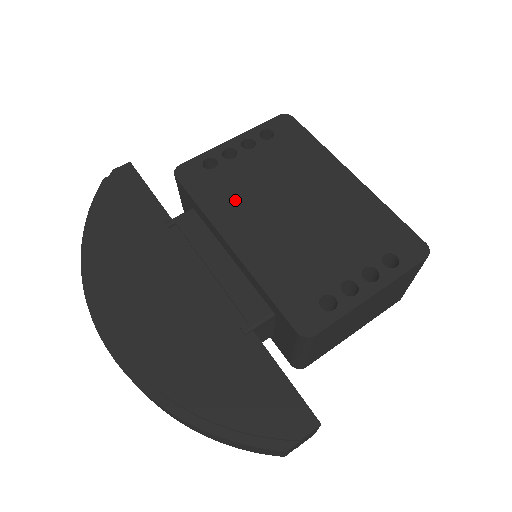
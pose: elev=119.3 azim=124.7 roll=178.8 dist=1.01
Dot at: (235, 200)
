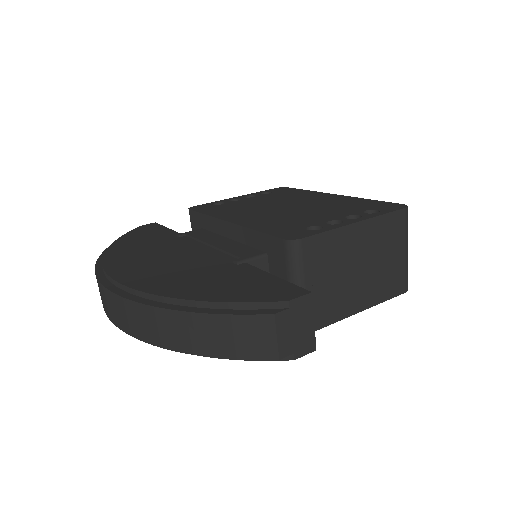
Dot at: (236, 210)
